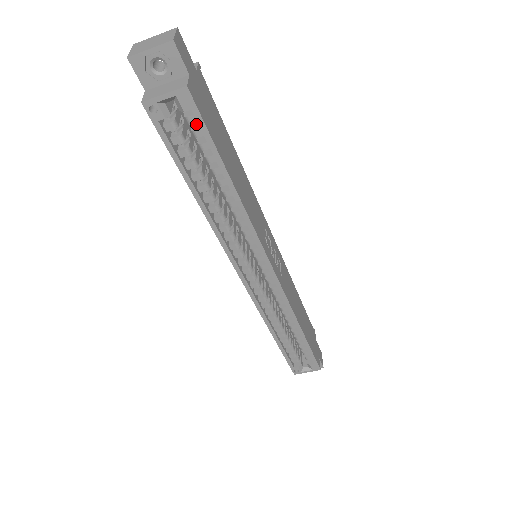
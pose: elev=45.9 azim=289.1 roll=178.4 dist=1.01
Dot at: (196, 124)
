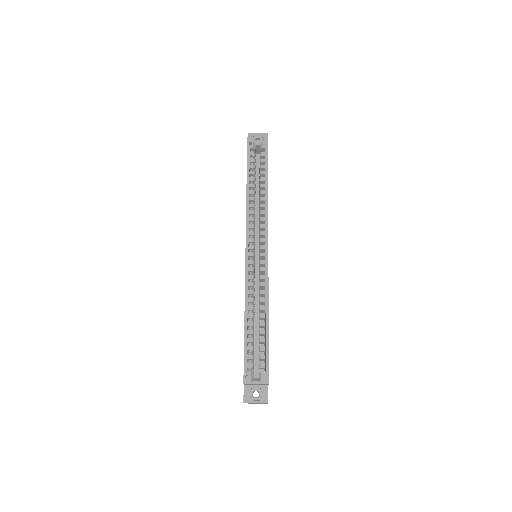
Dot at: occluded
